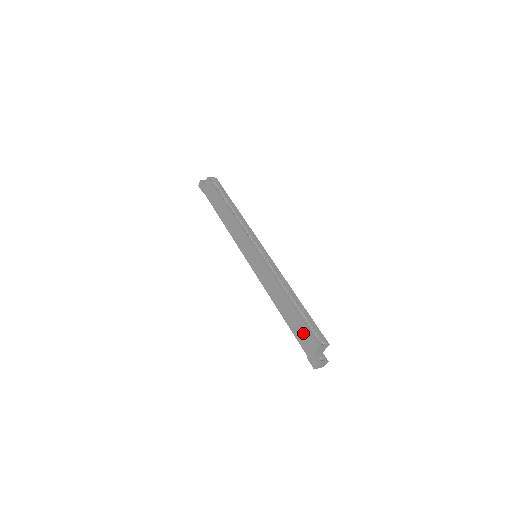
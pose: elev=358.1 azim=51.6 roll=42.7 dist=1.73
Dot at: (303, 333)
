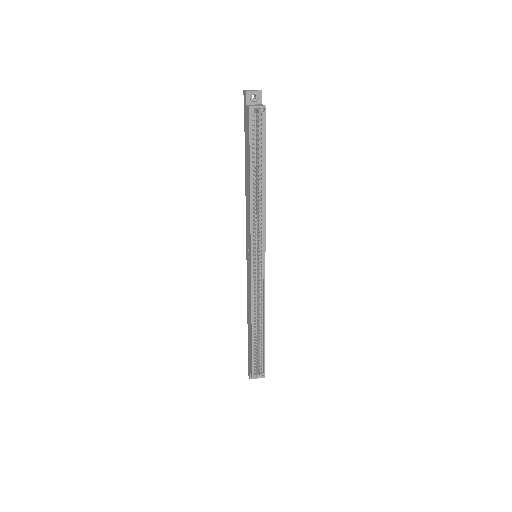
Dot at: (250, 357)
